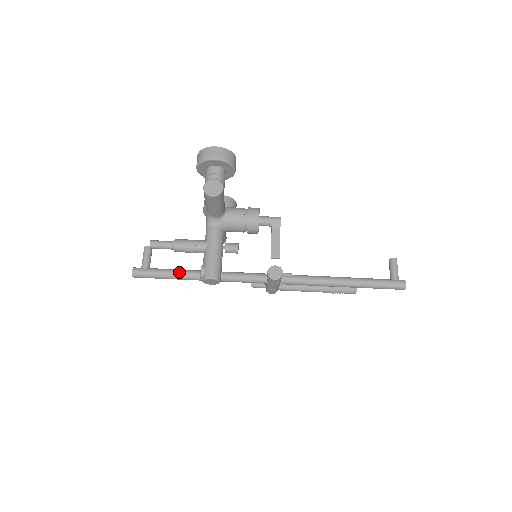
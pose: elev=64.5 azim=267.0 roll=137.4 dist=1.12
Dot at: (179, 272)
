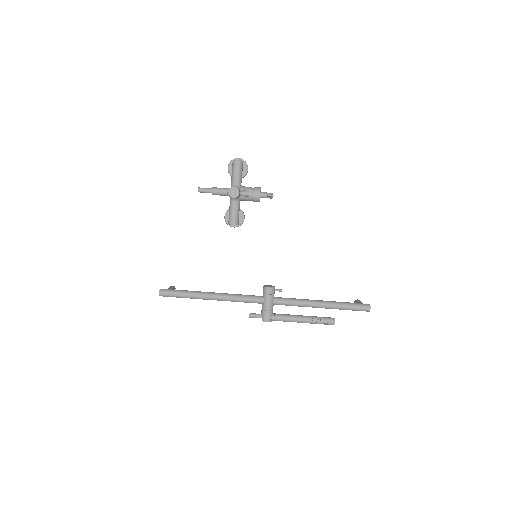
Dot at: (196, 291)
